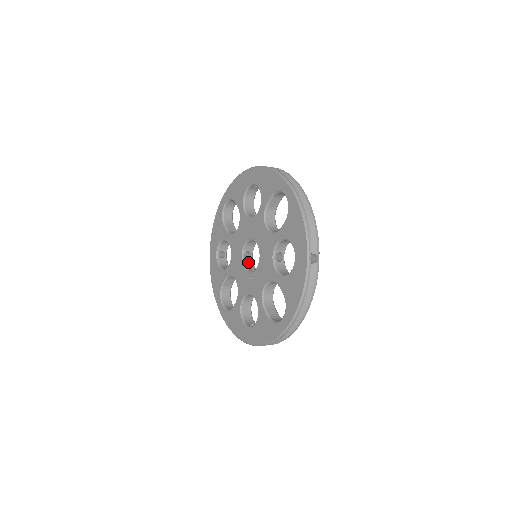
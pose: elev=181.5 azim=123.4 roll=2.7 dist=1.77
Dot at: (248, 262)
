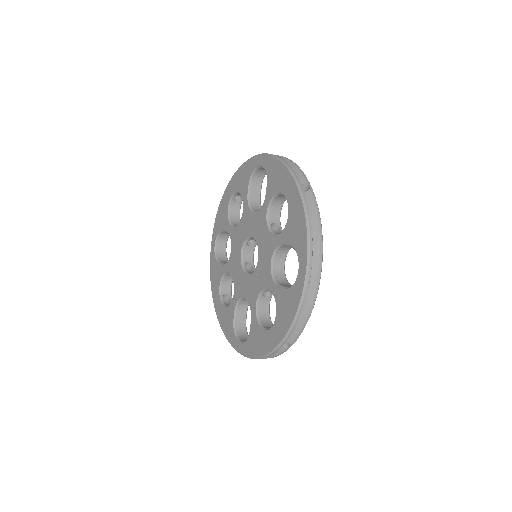
Dot at: (251, 271)
